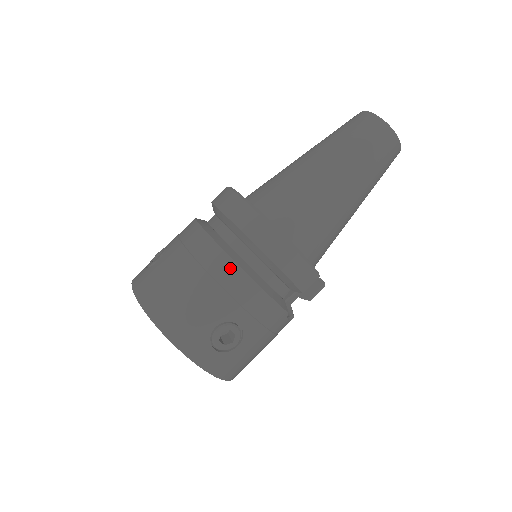
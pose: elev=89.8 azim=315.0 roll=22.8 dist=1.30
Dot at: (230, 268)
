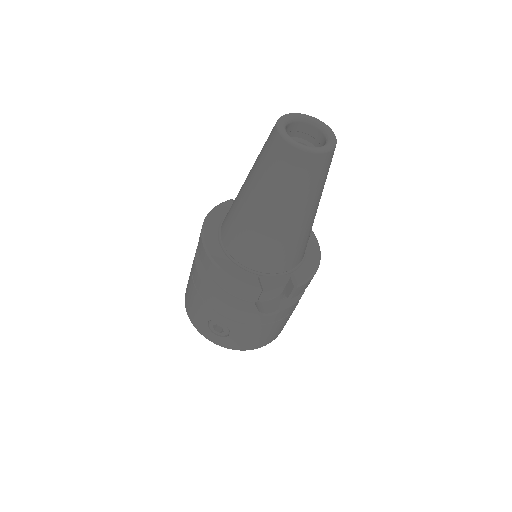
Dot at: (201, 284)
